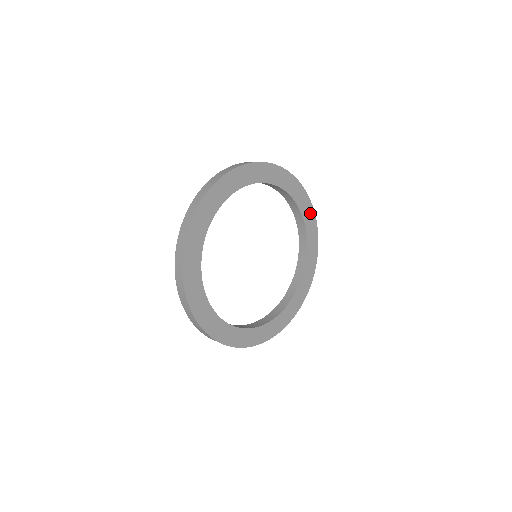
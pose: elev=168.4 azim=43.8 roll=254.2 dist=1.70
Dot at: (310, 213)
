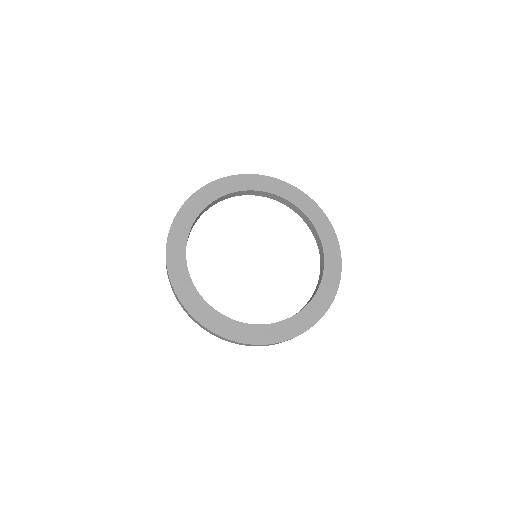
Dot at: (334, 250)
